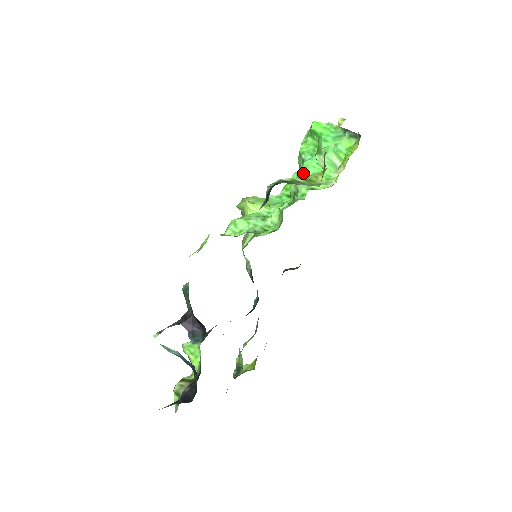
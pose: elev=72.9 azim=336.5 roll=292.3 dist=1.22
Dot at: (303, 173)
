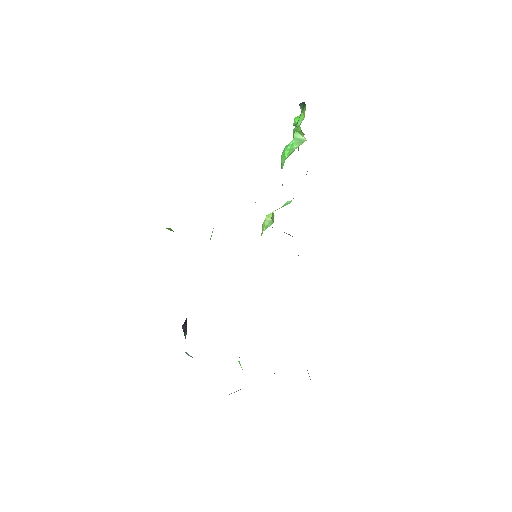
Dot at: (281, 165)
